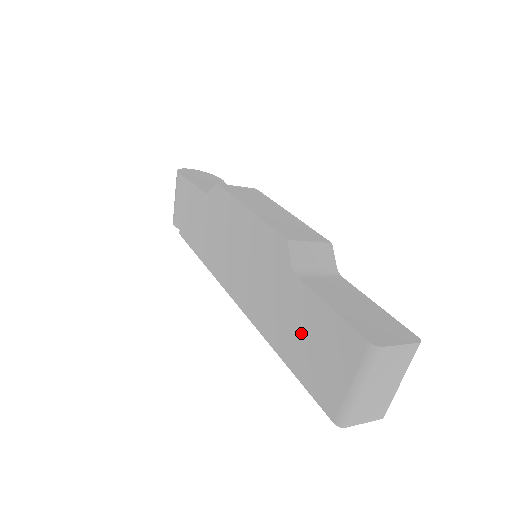
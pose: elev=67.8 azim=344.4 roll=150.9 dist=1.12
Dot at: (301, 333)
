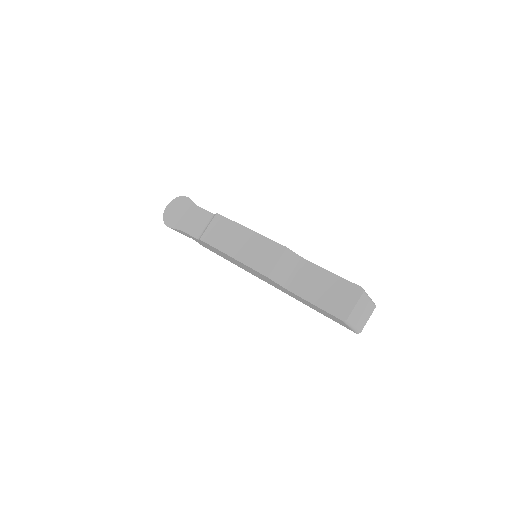
Dot at: occluded
